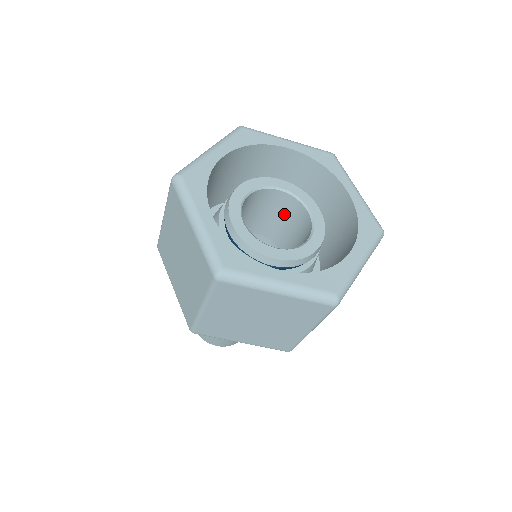
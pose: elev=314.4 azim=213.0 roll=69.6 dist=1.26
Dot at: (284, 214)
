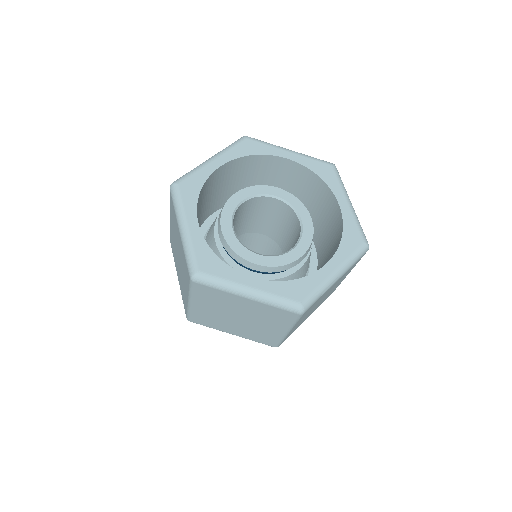
Dot at: (252, 212)
